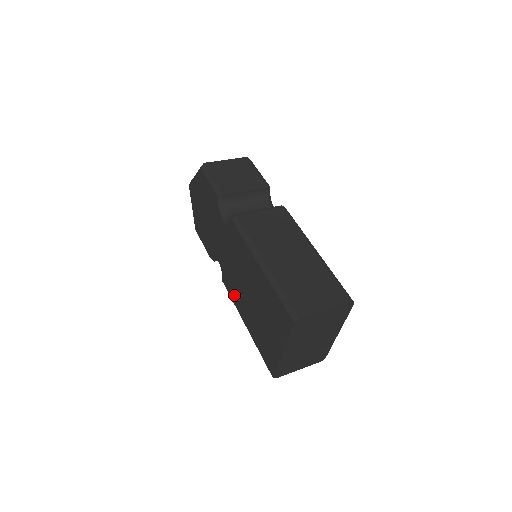
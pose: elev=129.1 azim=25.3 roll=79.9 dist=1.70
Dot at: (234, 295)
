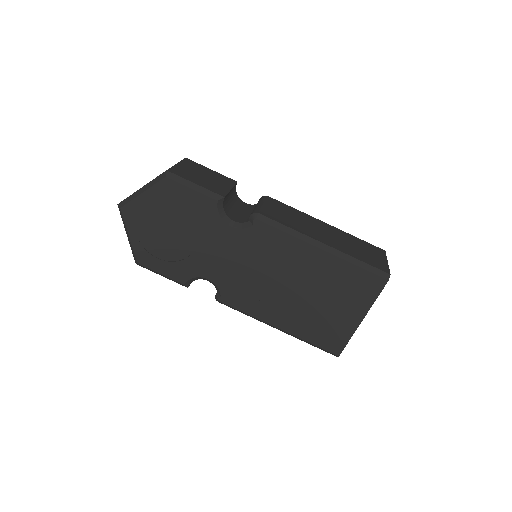
Dot at: (253, 305)
